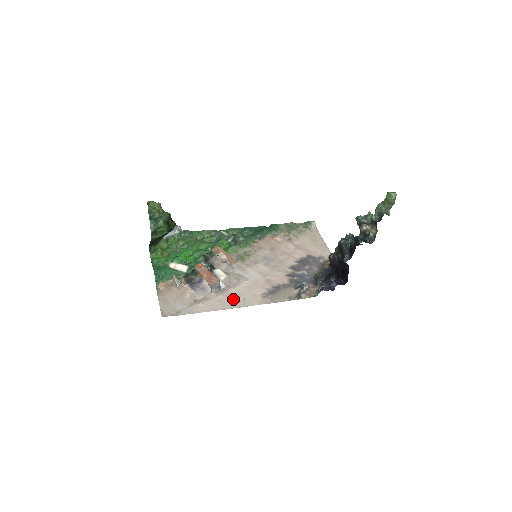
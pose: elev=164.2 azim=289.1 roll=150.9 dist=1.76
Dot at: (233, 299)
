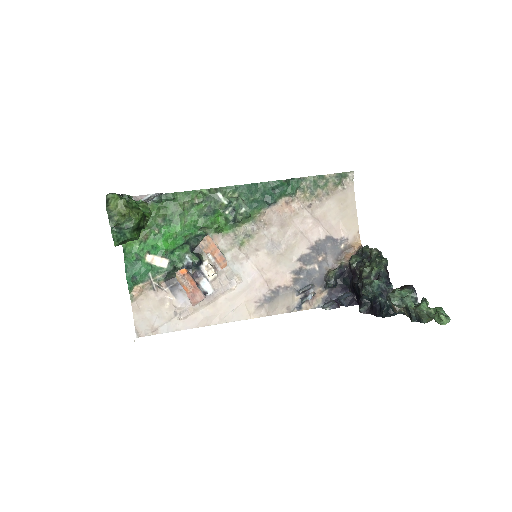
Dot at: (220, 310)
